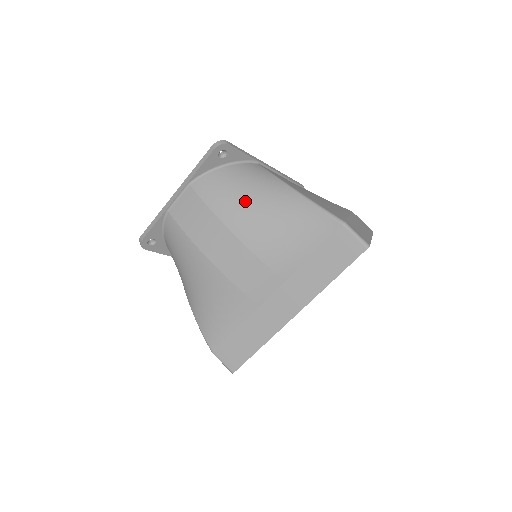
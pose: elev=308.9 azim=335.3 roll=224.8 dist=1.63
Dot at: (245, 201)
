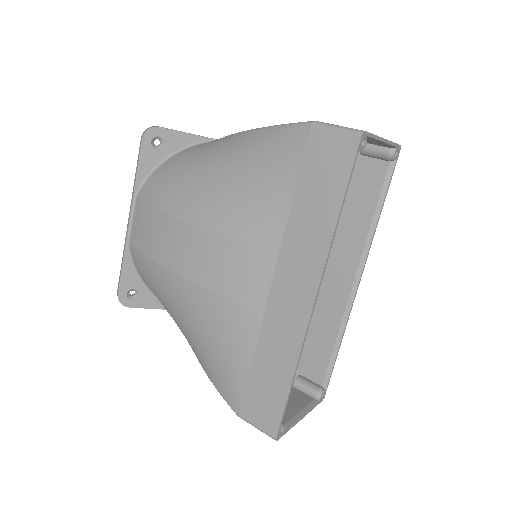
Dot at: (192, 177)
